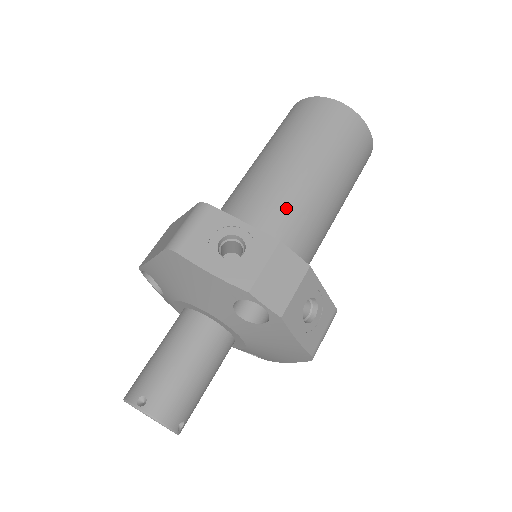
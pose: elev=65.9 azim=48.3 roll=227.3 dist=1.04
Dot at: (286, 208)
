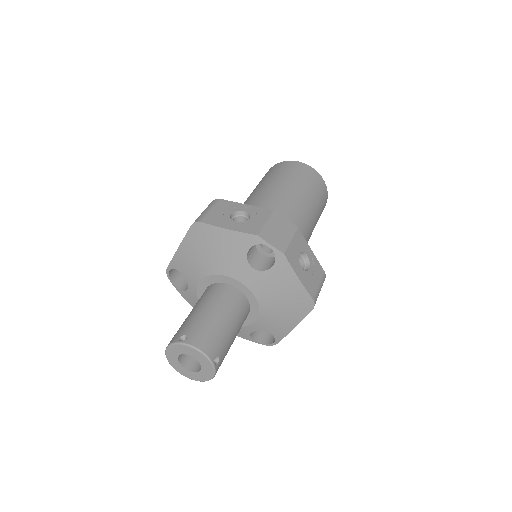
Dot at: occluded
